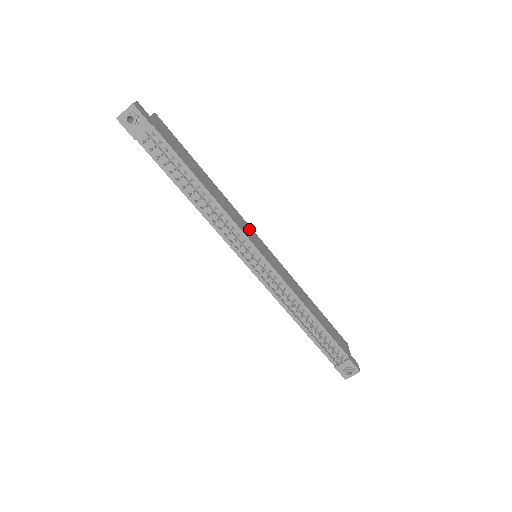
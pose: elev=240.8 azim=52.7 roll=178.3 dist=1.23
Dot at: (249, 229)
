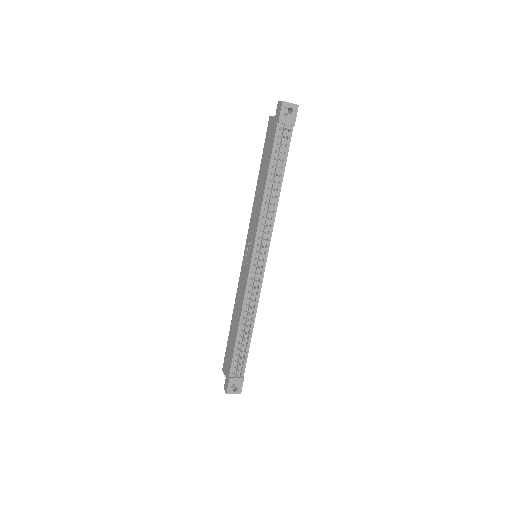
Dot at: occluded
